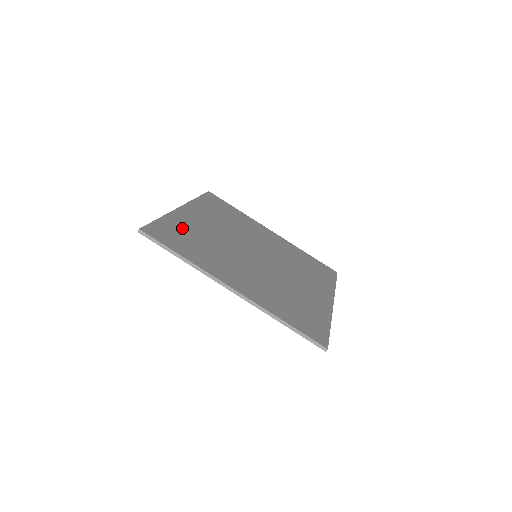
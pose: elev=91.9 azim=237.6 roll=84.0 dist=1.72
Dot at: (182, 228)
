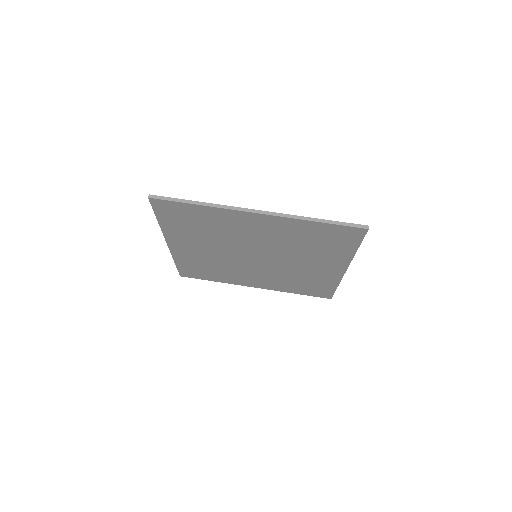
Dot at: occluded
